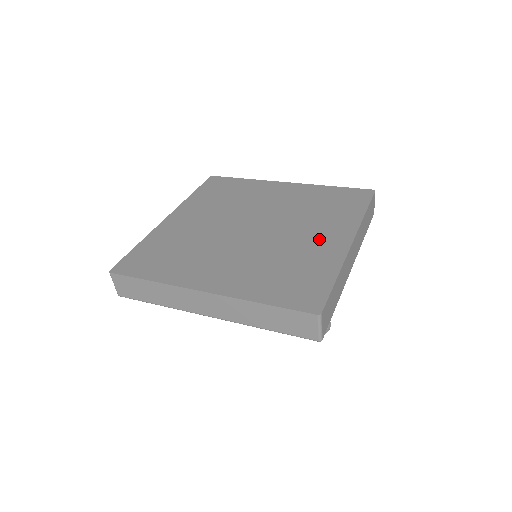
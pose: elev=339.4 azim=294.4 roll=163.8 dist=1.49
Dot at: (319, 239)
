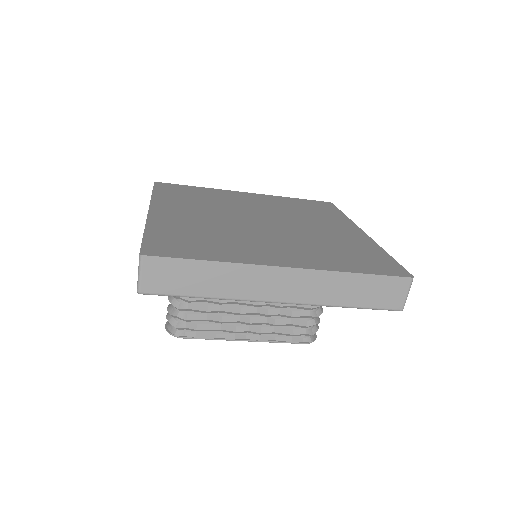
Dot at: (336, 230)
